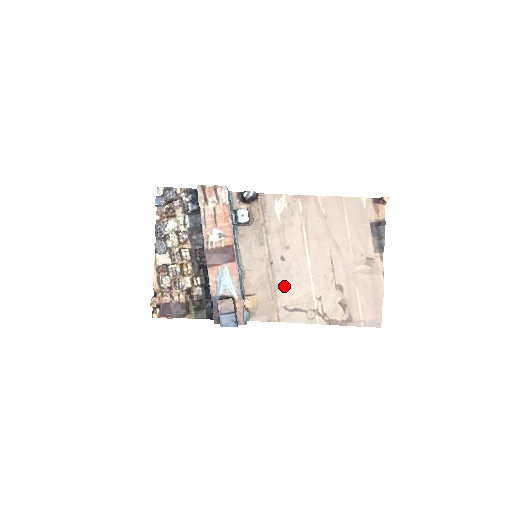
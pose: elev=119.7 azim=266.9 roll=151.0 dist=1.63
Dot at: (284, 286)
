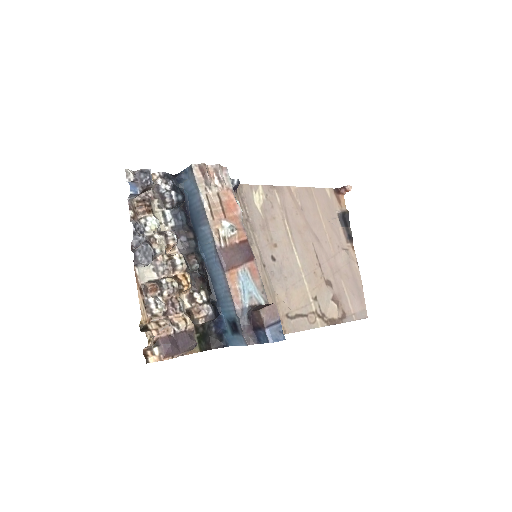
Dot at: (281, 290)
